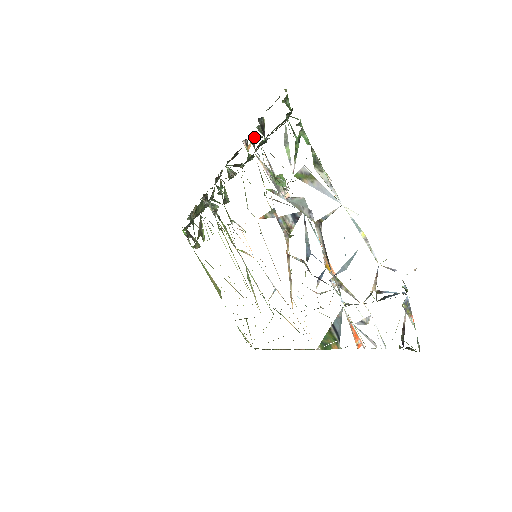
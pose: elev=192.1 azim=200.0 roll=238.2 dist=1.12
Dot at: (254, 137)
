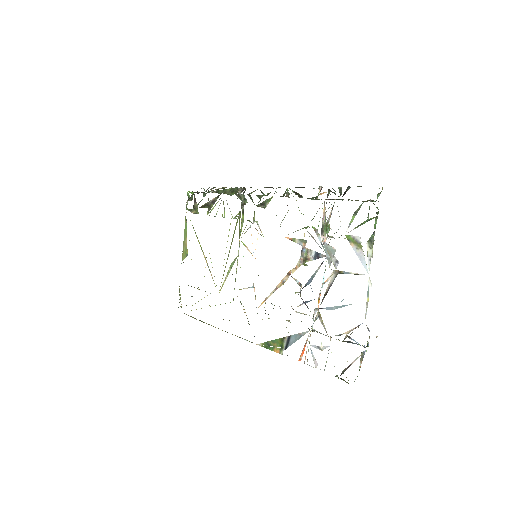
Dot at: (331, 191)
